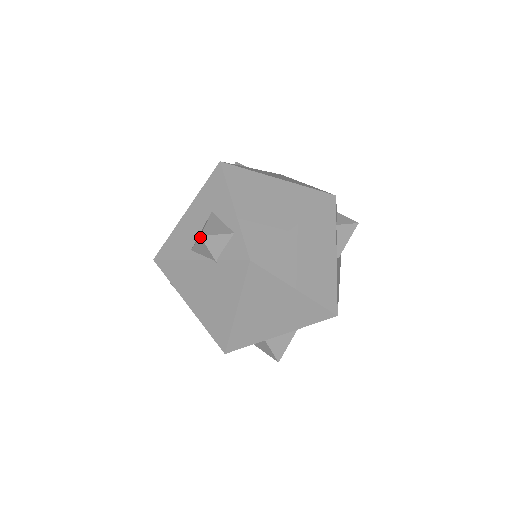
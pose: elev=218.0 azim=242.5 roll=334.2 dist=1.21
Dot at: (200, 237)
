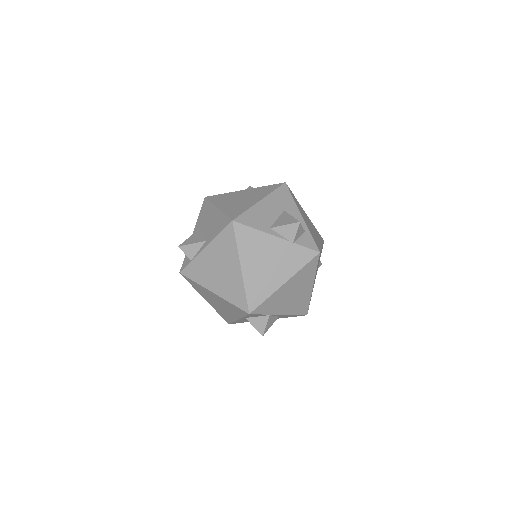
Dot at: (299, 223)
